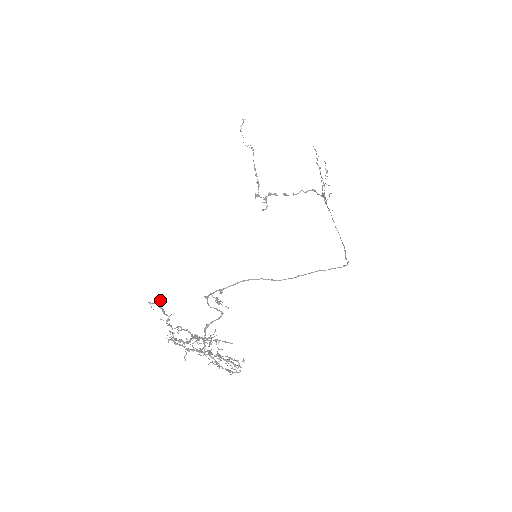
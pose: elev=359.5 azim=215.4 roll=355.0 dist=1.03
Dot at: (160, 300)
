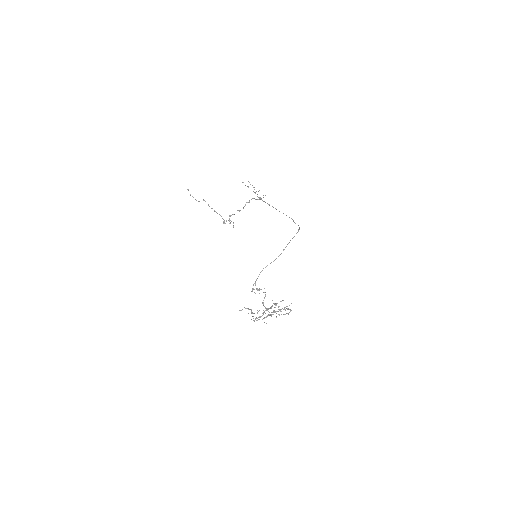
Dot at: occluded
